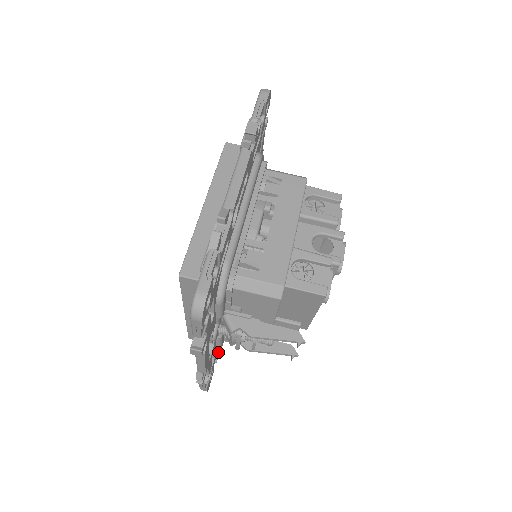
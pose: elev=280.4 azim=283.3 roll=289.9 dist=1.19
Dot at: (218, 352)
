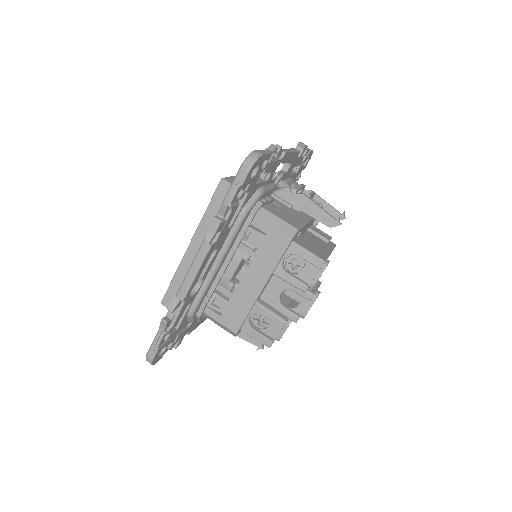
Dot at: occluded
